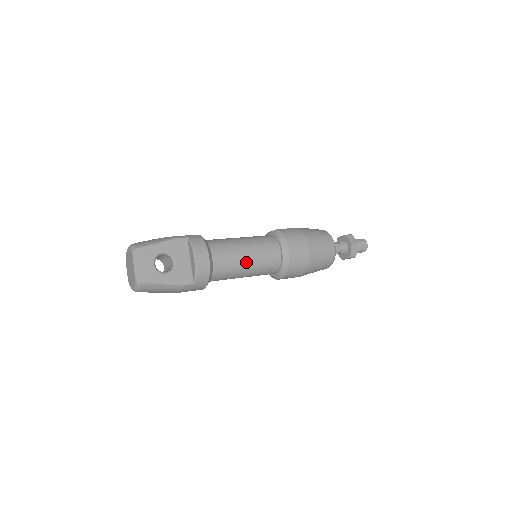
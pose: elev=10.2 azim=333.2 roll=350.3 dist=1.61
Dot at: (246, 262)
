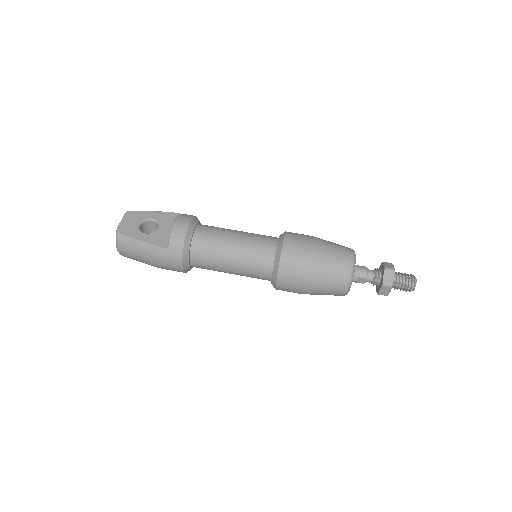
Dot at: (232, 245)
